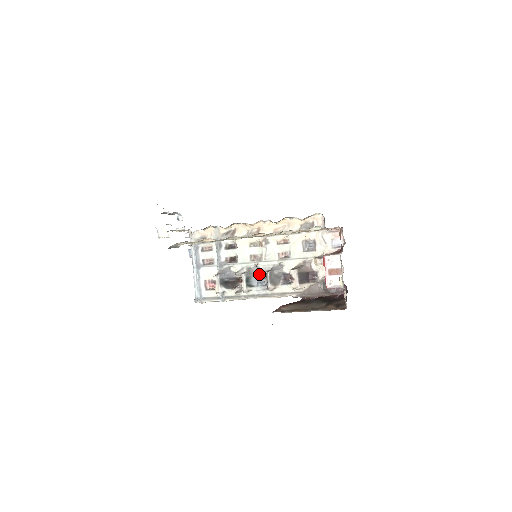
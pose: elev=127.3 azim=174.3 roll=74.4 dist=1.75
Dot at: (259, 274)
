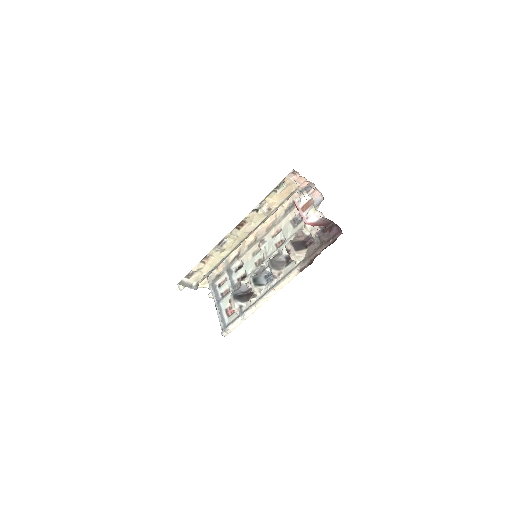
Dot at: (265, 272)
